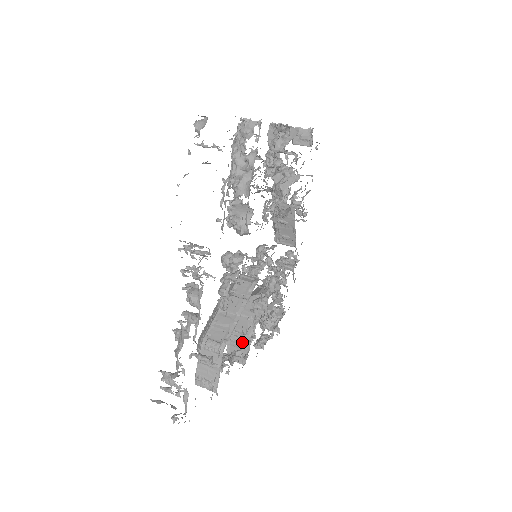
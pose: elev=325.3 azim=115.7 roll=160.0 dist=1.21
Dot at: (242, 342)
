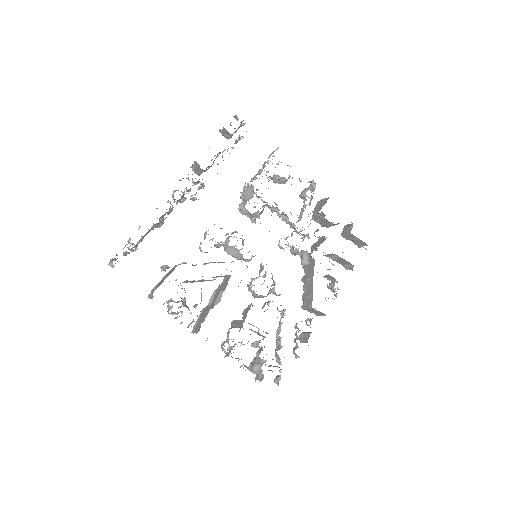
Dot at: (207, 310)
